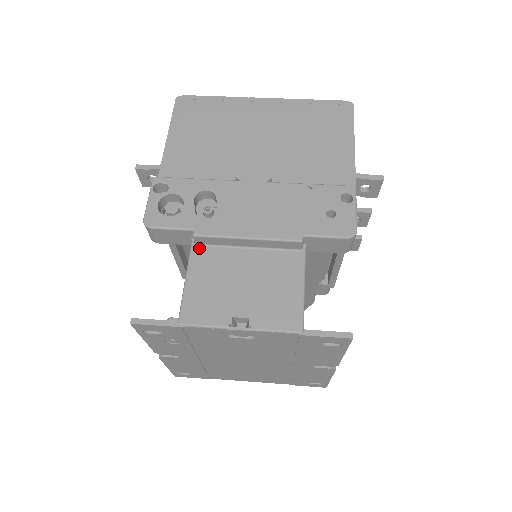
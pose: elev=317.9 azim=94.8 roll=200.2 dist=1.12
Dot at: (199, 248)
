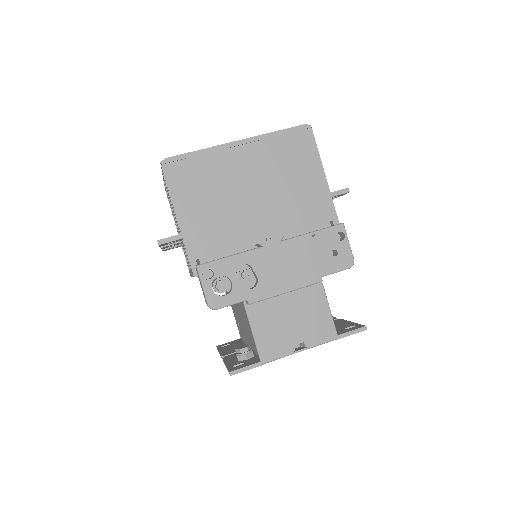
Dot at: (251, 306)
